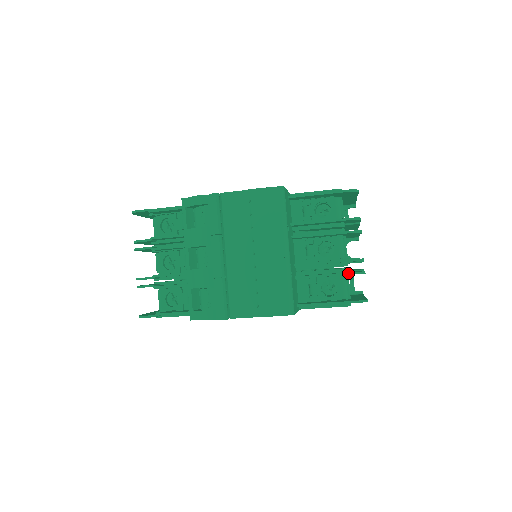
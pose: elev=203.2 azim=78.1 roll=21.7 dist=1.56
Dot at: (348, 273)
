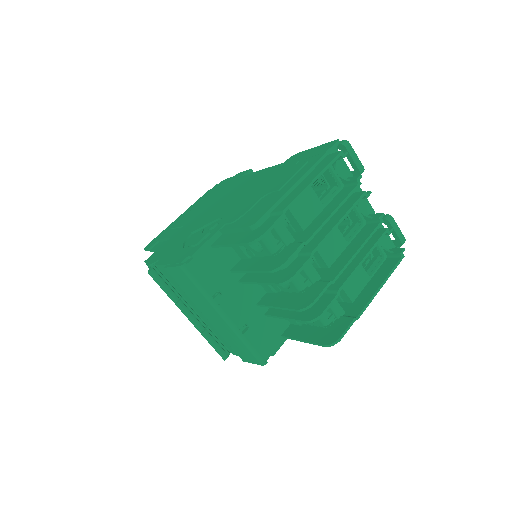
Dot at: (301, 321)
